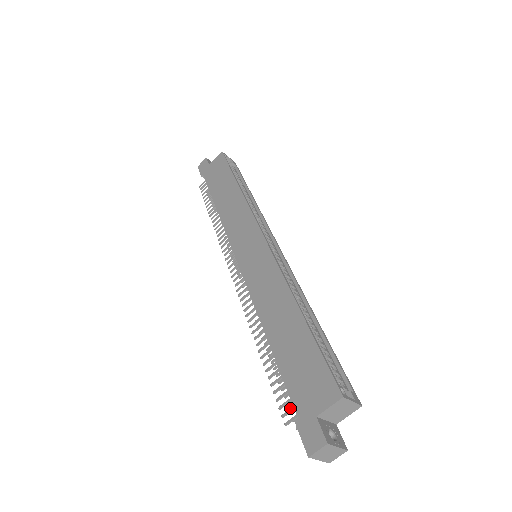
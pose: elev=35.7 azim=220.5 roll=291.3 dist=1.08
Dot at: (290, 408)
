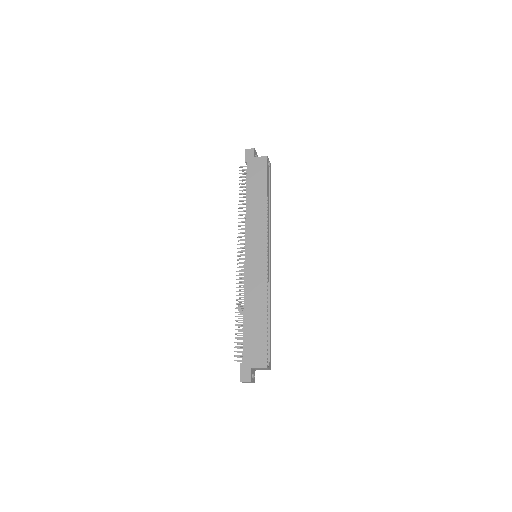
Dot at: (240, 355)
